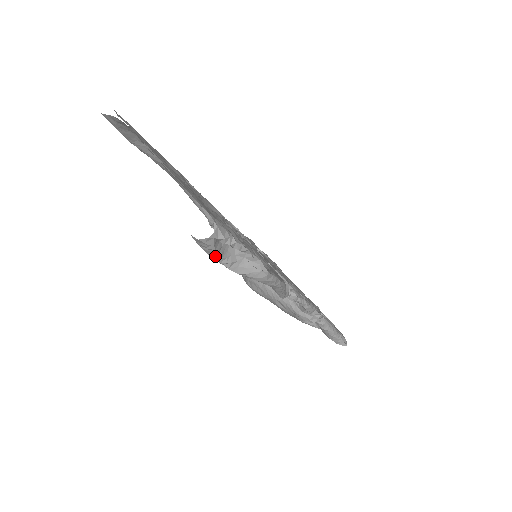
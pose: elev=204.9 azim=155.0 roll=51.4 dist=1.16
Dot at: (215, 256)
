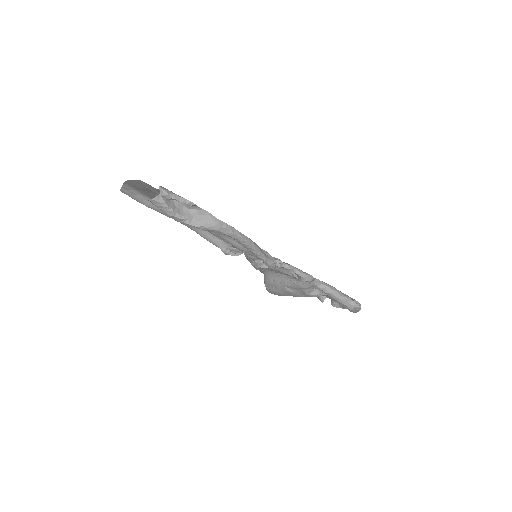
Dot at: (173, 214)
